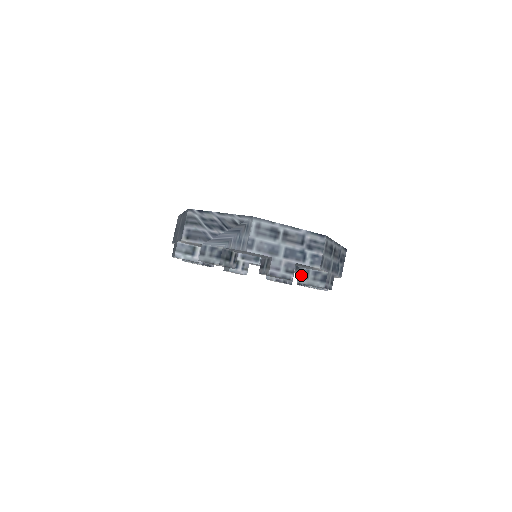
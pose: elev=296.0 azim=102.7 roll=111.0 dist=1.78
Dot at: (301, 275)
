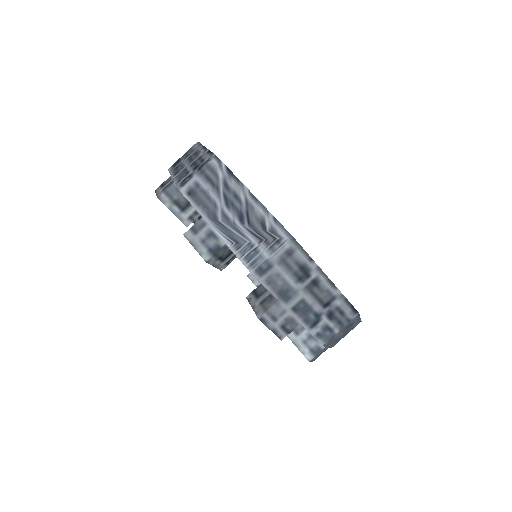
Dot at: occluded
